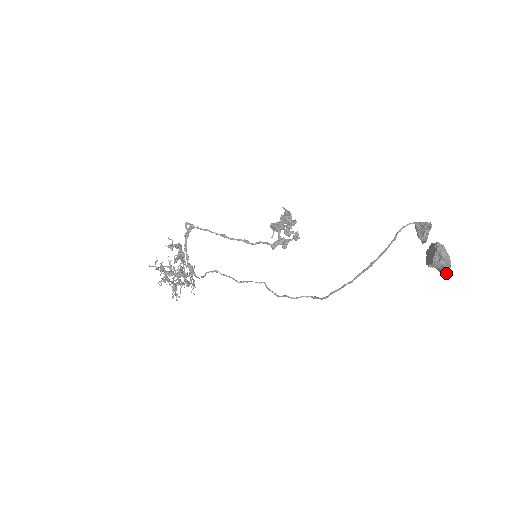
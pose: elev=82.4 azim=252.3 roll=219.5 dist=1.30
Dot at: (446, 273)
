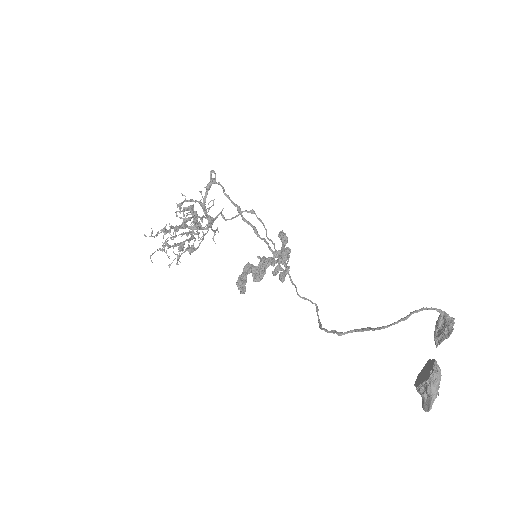
Dot at: (424, 410)
